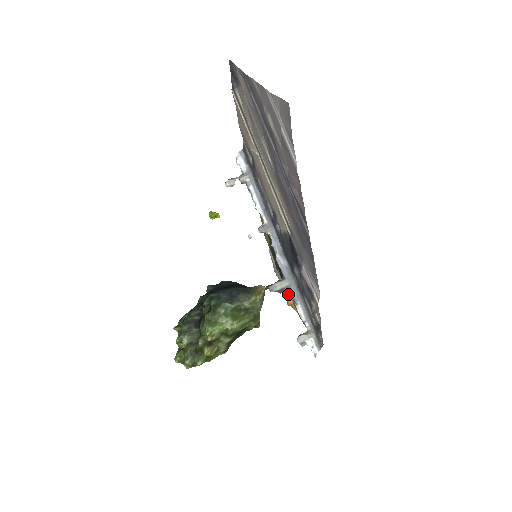
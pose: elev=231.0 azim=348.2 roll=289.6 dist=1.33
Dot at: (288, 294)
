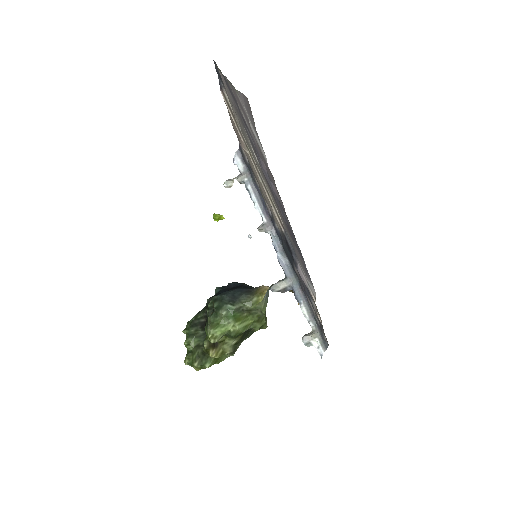
Dot at: occluded
